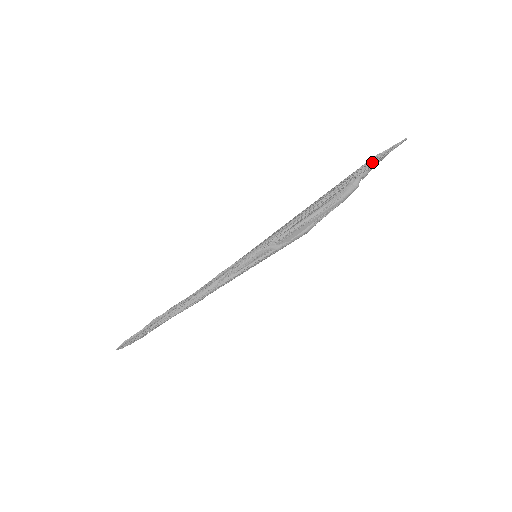
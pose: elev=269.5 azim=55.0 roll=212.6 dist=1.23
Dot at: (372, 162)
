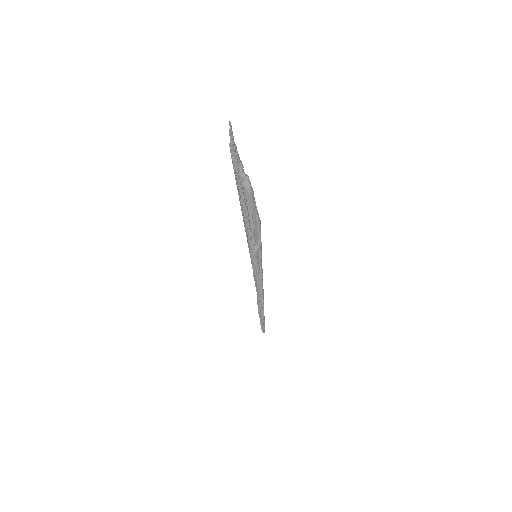
Dot at: (234, 157)
